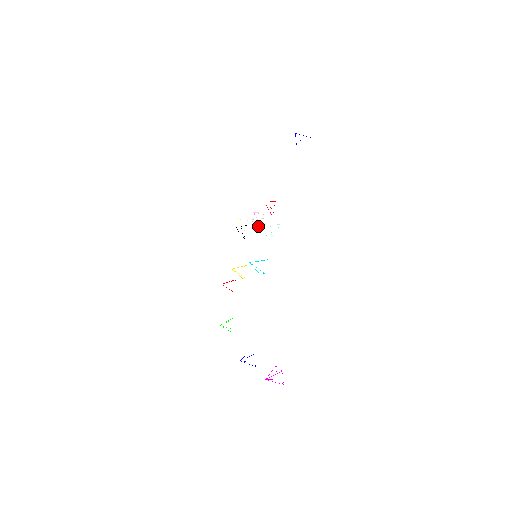
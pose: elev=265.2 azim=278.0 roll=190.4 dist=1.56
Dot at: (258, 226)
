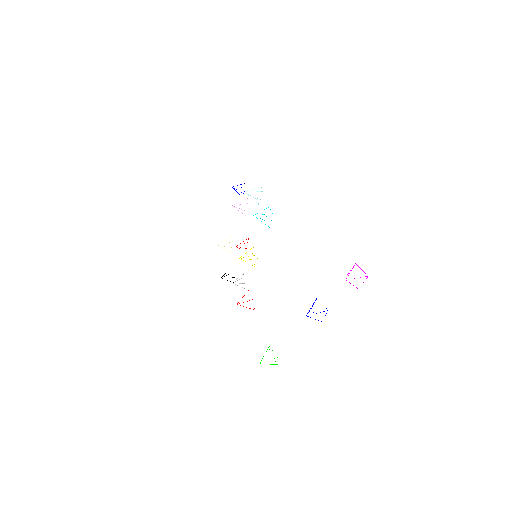
Dot at: occluded
